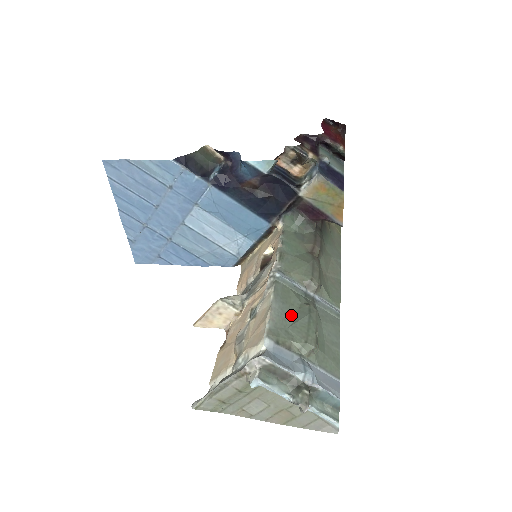
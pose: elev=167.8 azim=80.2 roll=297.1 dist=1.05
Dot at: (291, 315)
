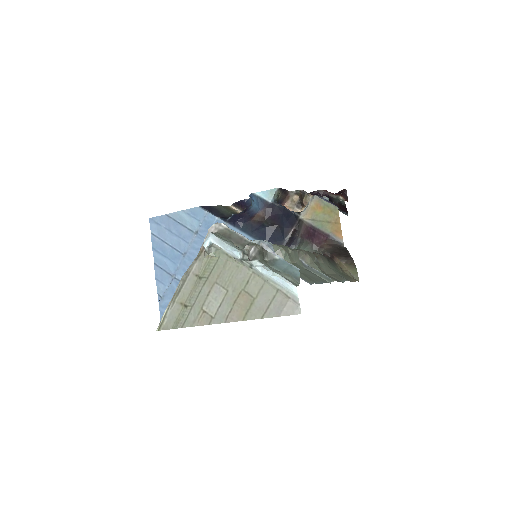
Dot at: occluded
